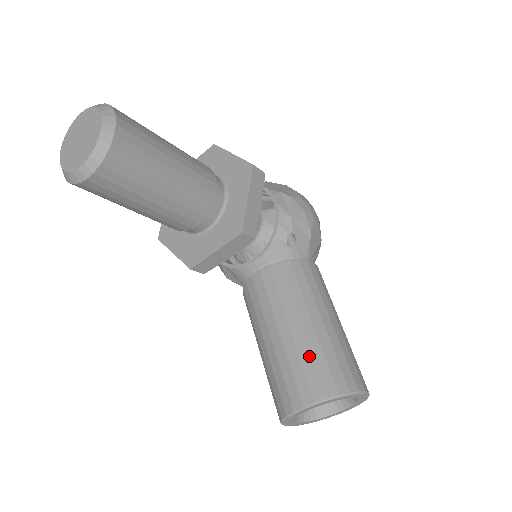
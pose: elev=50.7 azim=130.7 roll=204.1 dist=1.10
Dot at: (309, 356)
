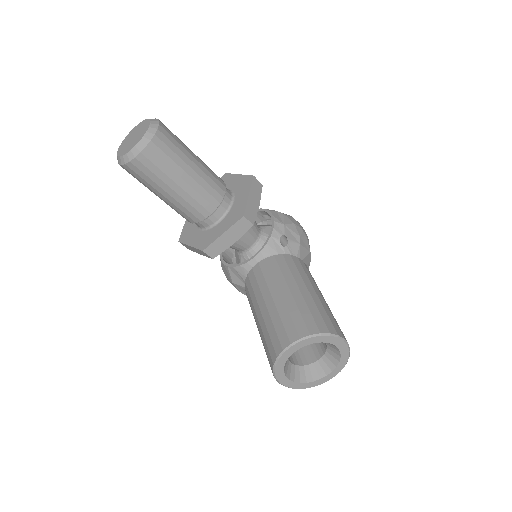
Dot at: (296, 309)
